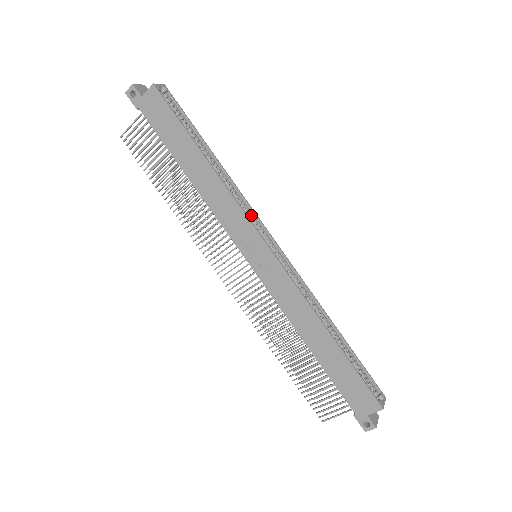
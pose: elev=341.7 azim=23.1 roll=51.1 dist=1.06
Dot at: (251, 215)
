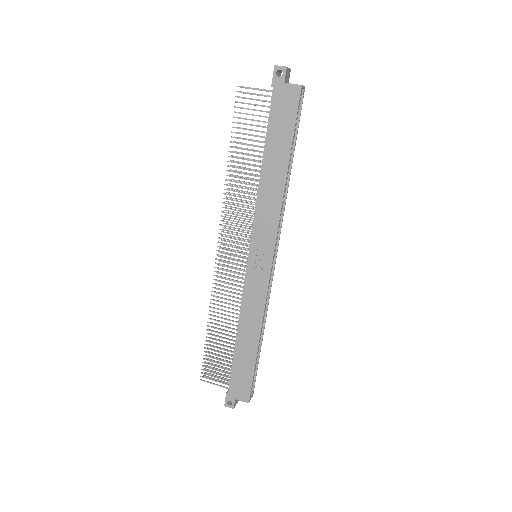
Dot at: (278, 229)
